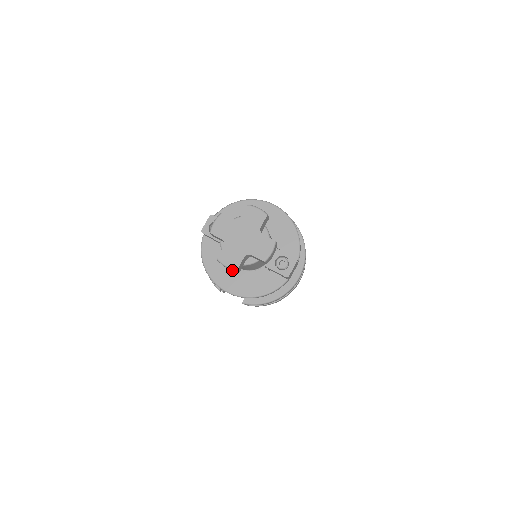
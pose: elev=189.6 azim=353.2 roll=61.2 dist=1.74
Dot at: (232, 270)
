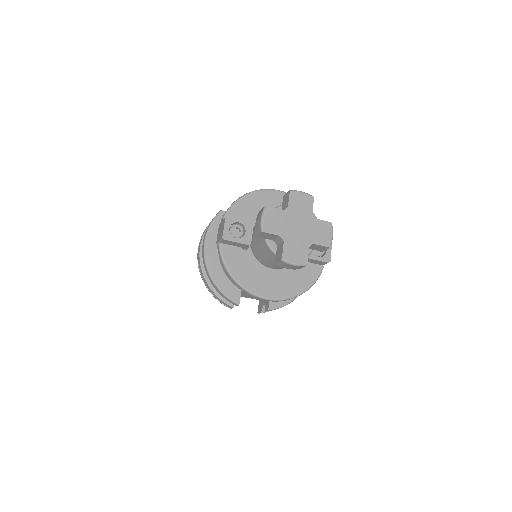
Dot at: (295, 268)
